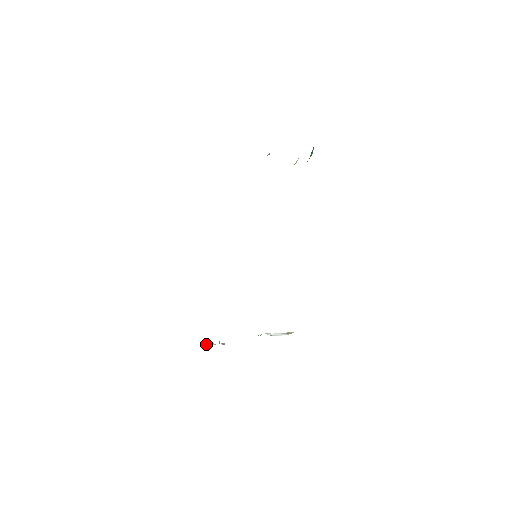
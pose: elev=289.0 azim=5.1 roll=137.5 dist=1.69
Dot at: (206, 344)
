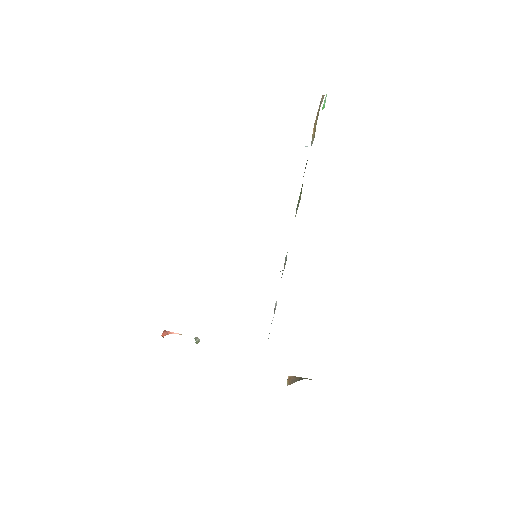
Dot at: (168, 334)
